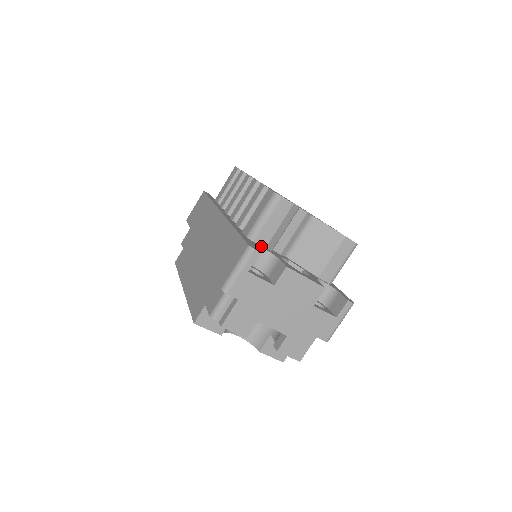
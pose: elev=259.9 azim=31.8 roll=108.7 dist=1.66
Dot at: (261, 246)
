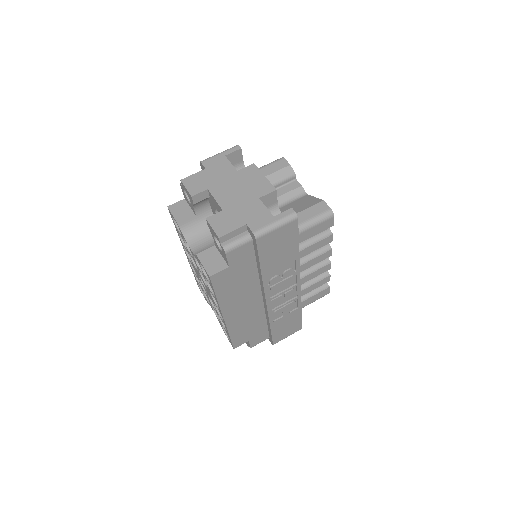
Dot at: occluded
